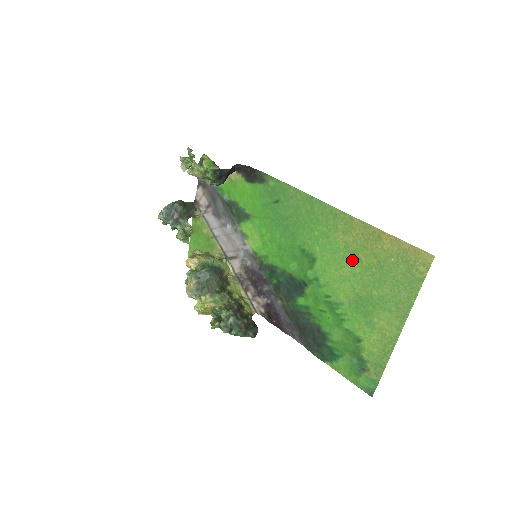
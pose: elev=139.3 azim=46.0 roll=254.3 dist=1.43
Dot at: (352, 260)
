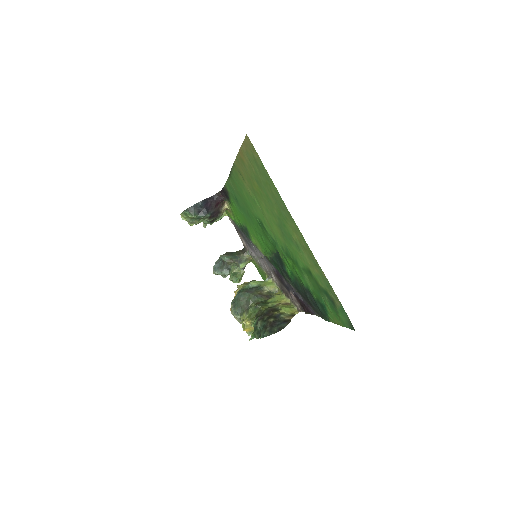
Dot at: (258, 198)
